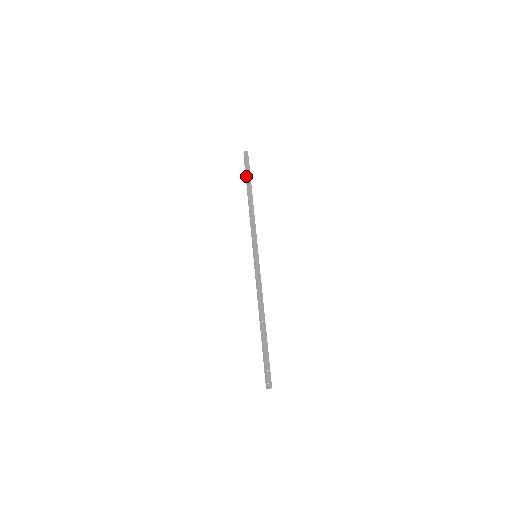
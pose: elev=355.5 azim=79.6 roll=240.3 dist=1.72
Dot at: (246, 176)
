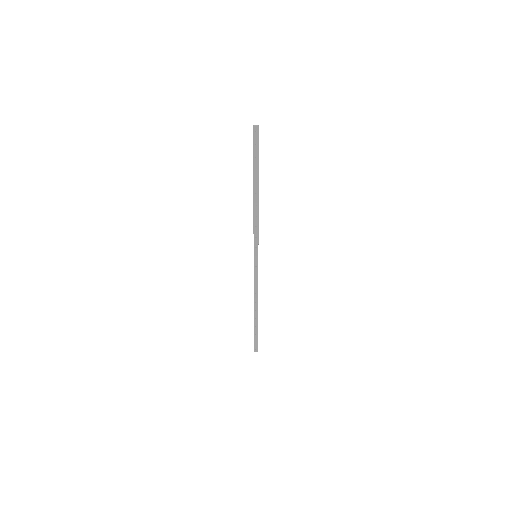
Dot at: (253, 165)
